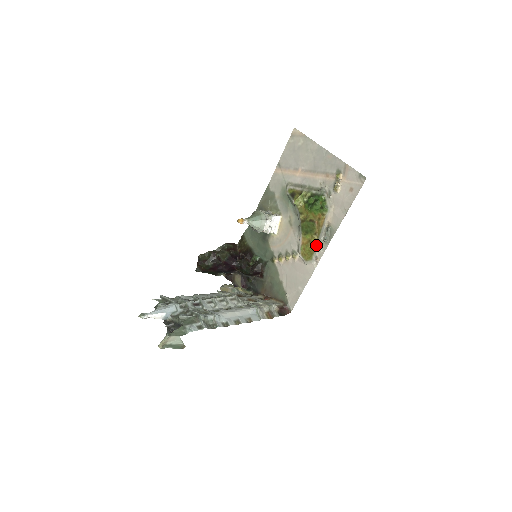
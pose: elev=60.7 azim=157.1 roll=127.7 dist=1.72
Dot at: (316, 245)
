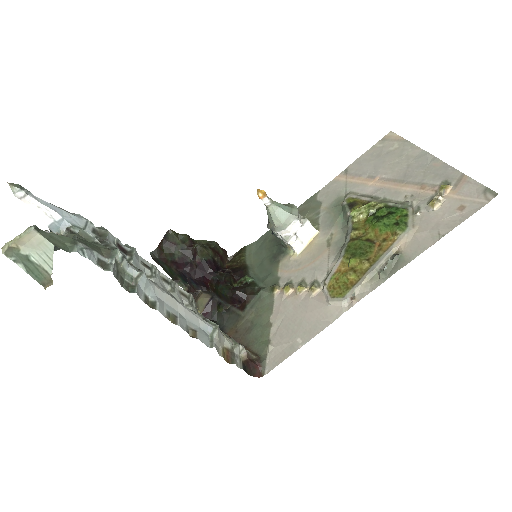
Dot at: (362, 276)
